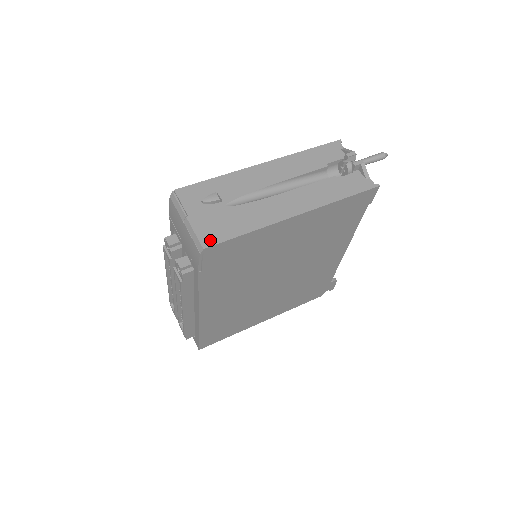
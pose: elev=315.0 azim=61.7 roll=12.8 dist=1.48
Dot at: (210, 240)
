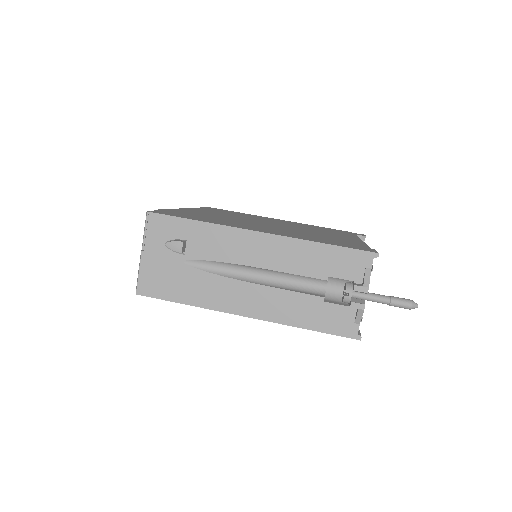
Dot at: (147, 289)
